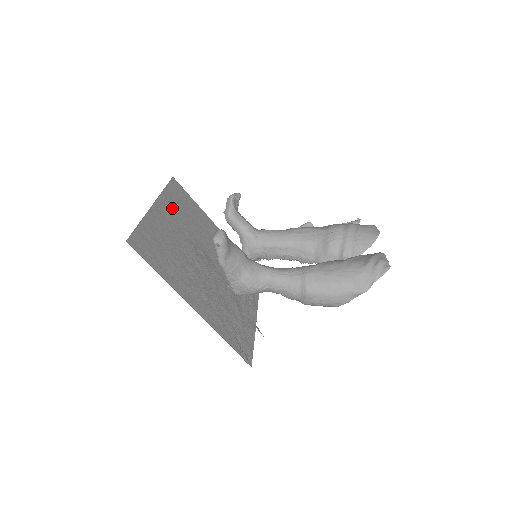
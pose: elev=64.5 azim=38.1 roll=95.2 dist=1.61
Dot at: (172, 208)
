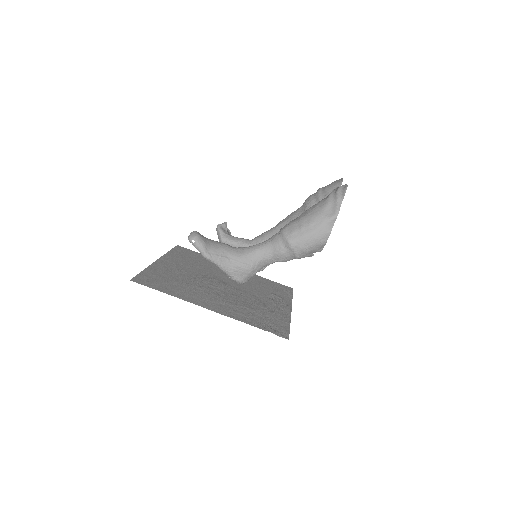
Dot at: (178, 260)
